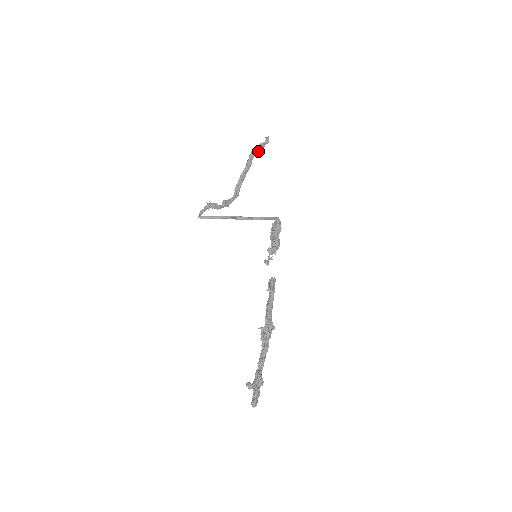
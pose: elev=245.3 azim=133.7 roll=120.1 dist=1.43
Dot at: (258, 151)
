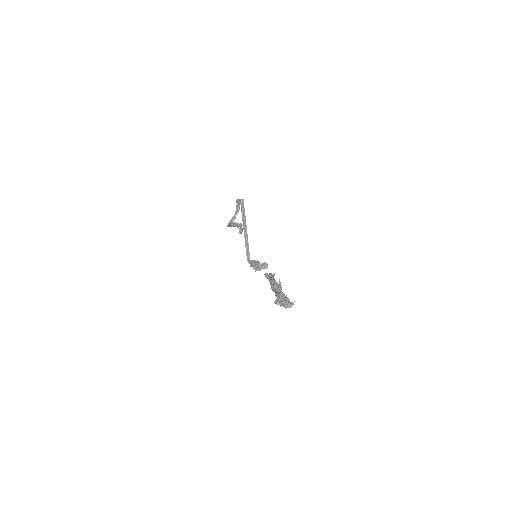
Dot at: (242, 228)
